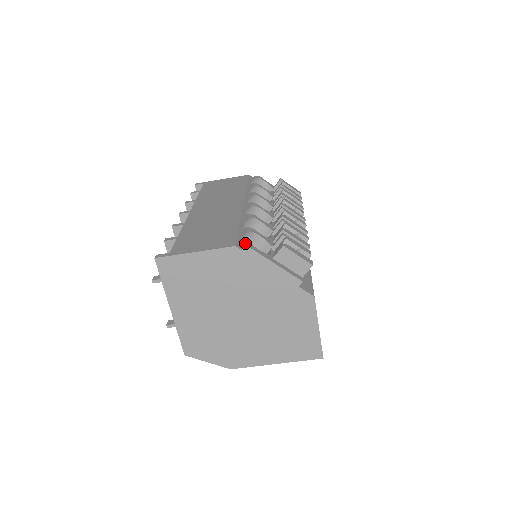
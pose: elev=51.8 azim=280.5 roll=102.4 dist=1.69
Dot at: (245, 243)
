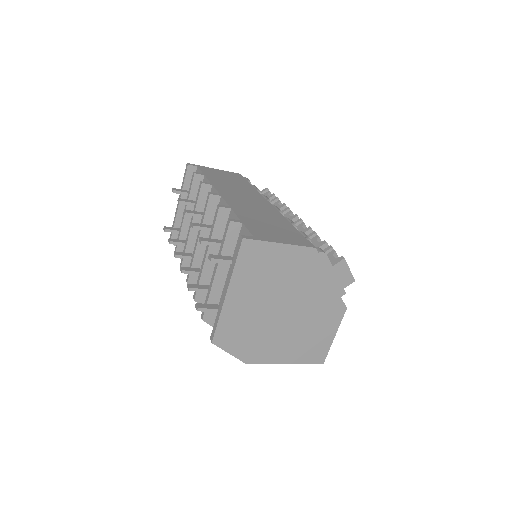
Dot at: (317, 247)
